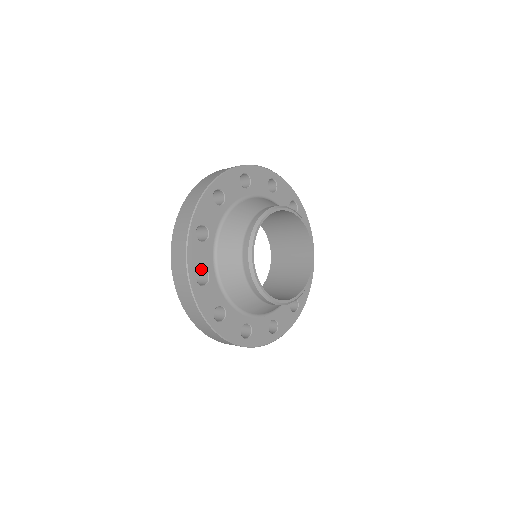
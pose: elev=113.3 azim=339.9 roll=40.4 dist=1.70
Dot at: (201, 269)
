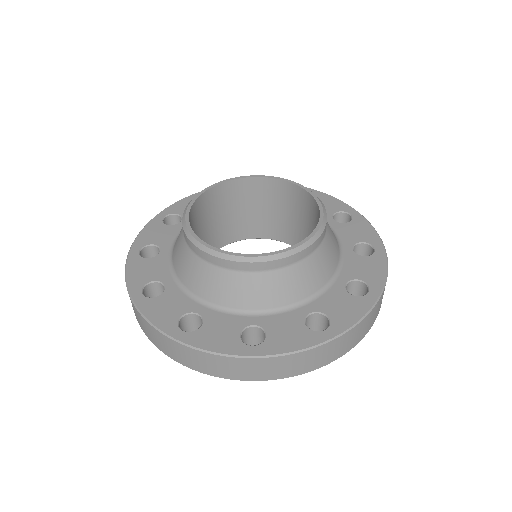
Dot at: (152, 245)
